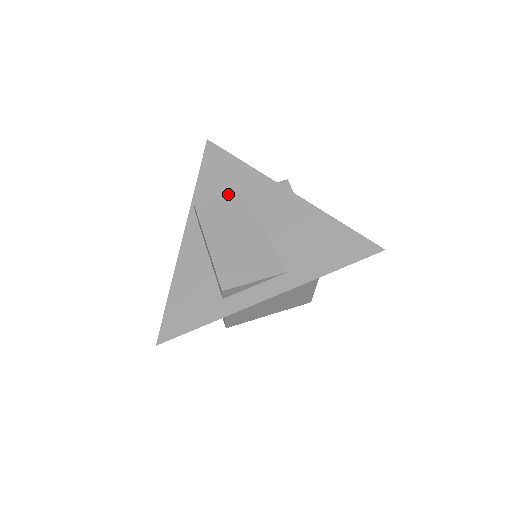
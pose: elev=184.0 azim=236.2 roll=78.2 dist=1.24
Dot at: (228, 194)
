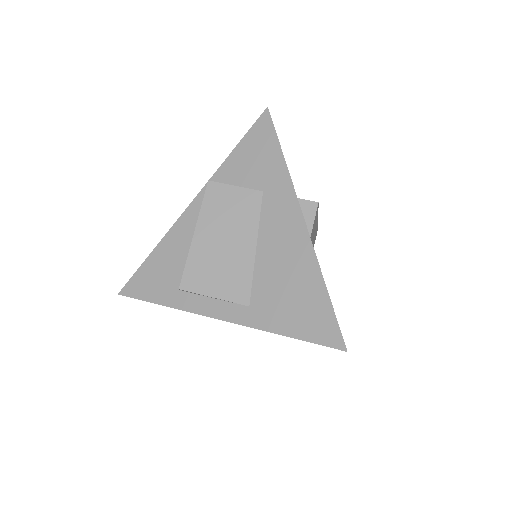
Dot at: (247, 187)
